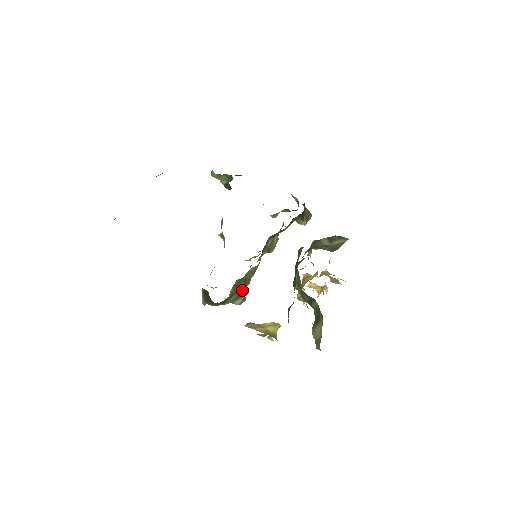
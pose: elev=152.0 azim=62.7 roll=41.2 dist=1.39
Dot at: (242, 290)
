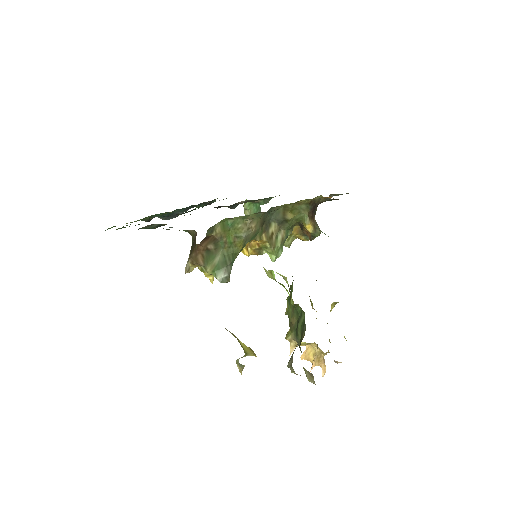
Dot at: (229, 251)
